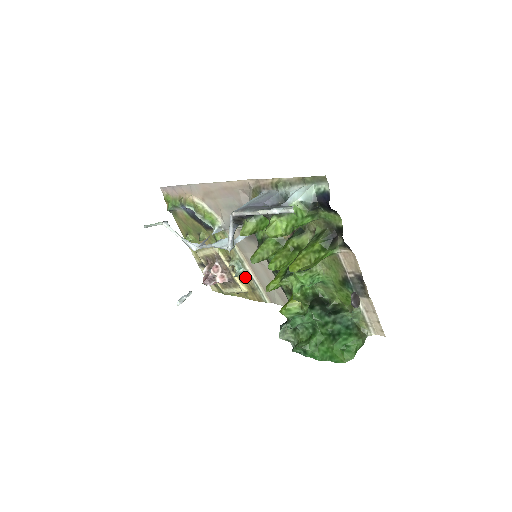
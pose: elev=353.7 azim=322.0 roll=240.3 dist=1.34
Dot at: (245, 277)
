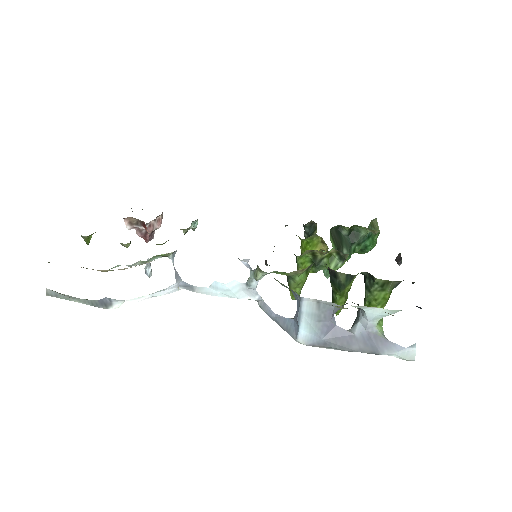
Dot at: occluded
